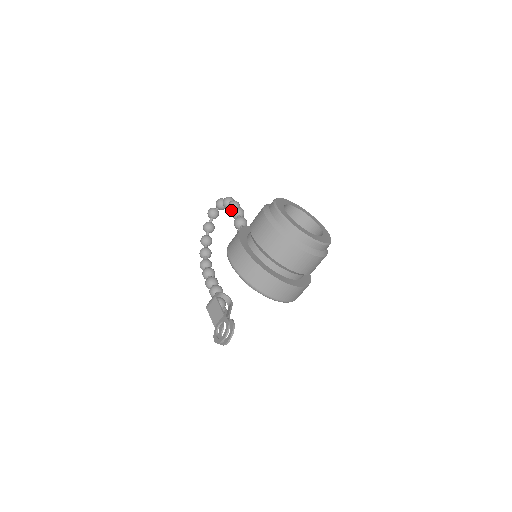
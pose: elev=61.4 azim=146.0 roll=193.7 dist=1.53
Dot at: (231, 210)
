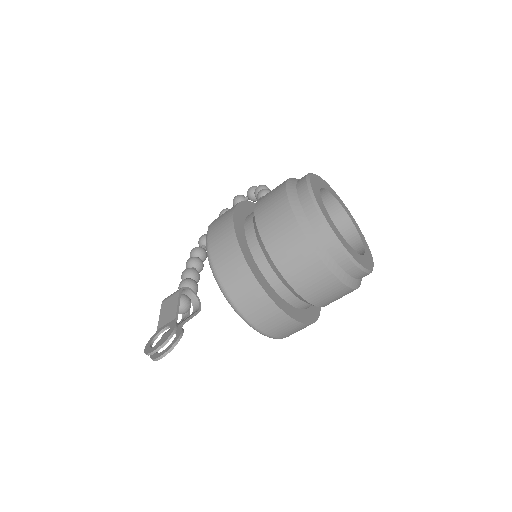
Dot at: occluded
